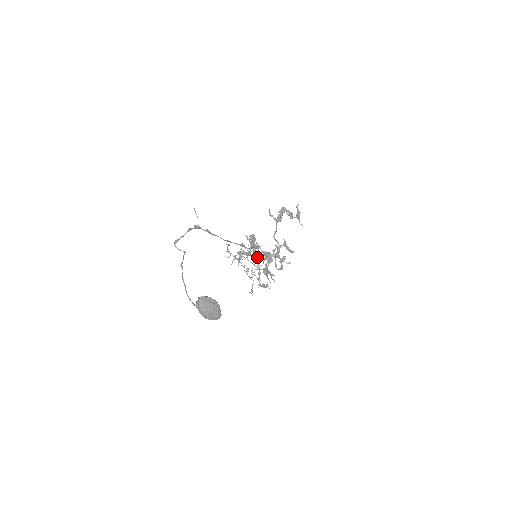
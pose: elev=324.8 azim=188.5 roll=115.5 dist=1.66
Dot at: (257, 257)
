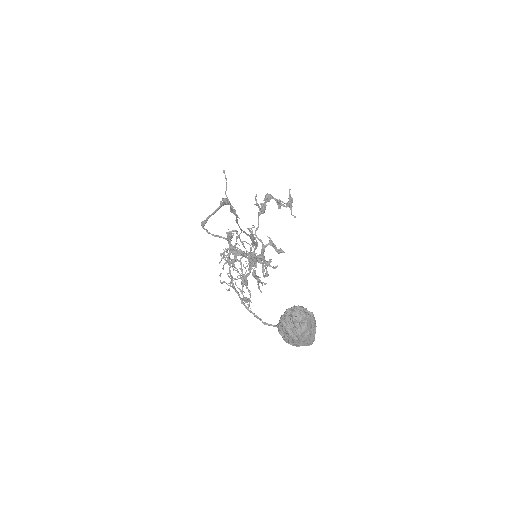
Dot at: occluded
